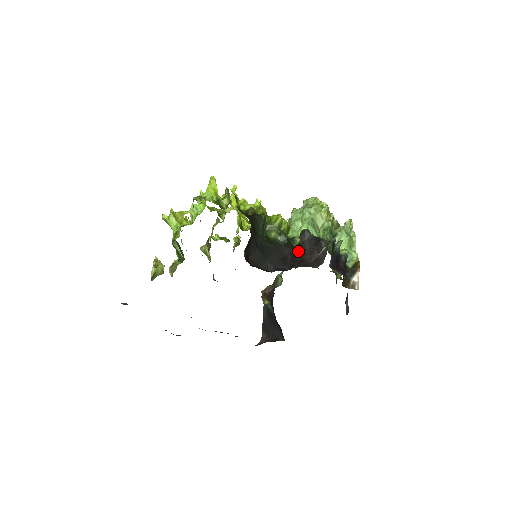
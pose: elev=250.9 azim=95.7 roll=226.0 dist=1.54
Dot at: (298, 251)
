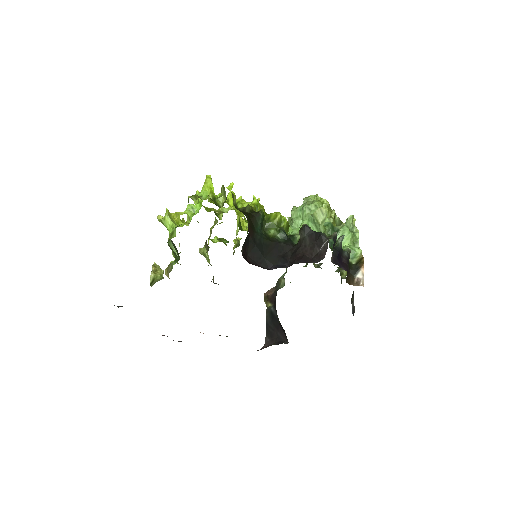
Dot at: (298, 247)
